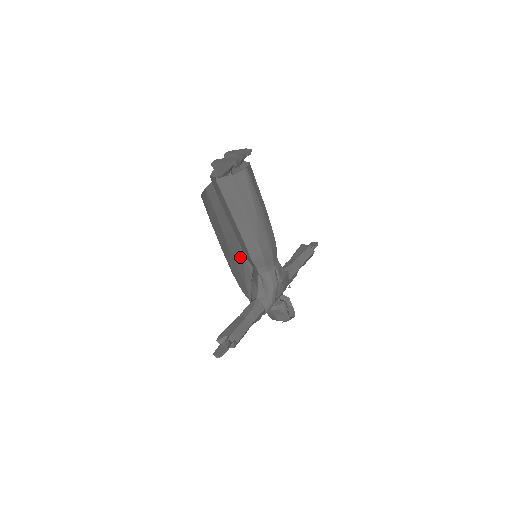
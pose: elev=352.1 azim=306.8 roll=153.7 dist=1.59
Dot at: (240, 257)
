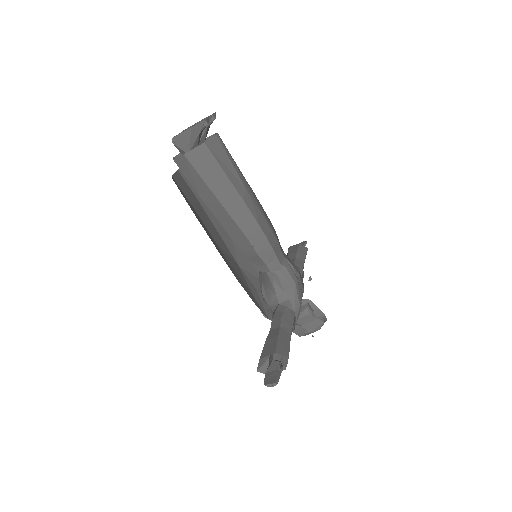
Dot at: (236, 266)
